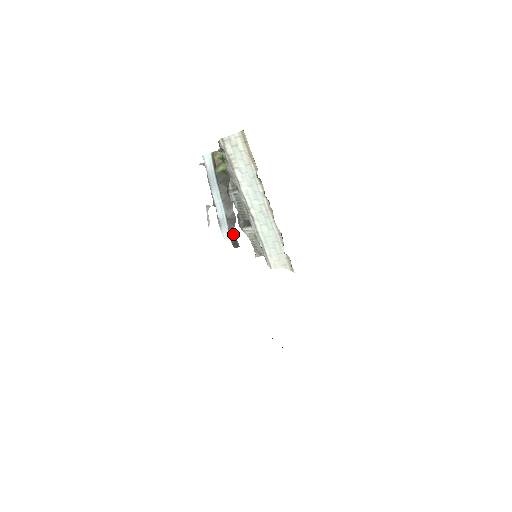
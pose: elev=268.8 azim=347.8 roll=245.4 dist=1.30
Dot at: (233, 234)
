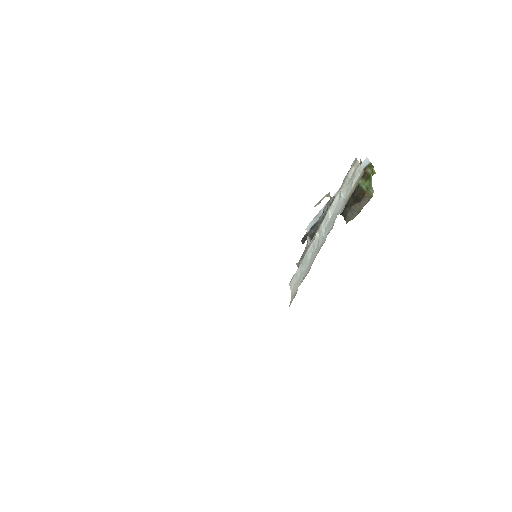
Dot at: occluded
